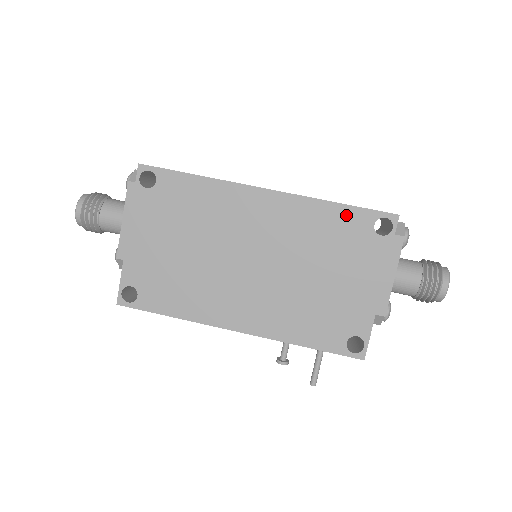
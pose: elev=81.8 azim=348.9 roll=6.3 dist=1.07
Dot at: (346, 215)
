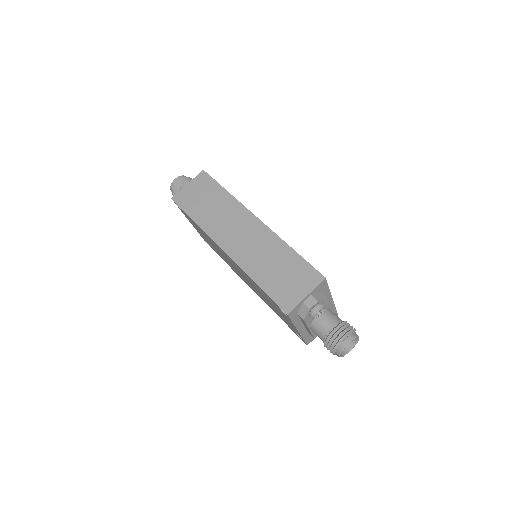
Dot at: (263, 291)
